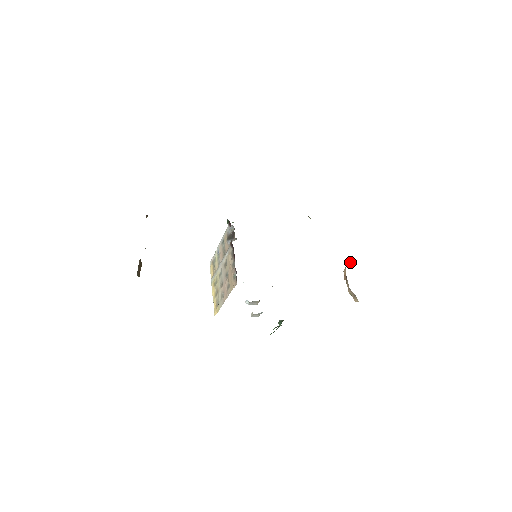
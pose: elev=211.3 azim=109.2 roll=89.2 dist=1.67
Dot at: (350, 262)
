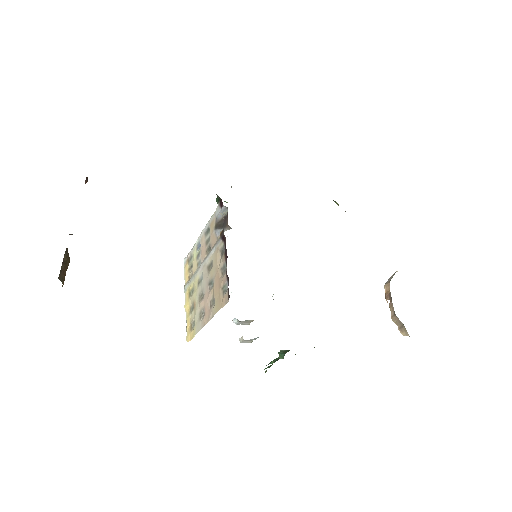
Dot at: (393, 274)
